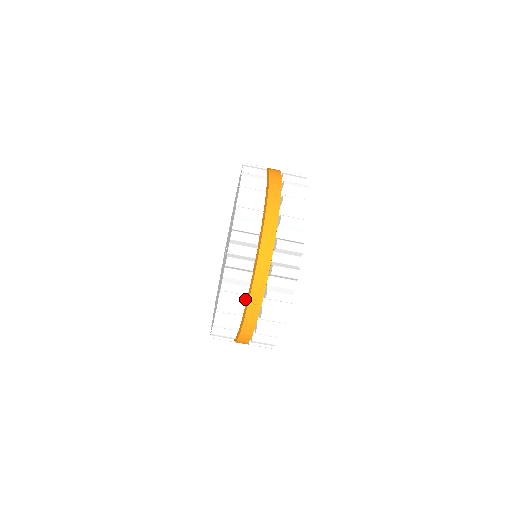
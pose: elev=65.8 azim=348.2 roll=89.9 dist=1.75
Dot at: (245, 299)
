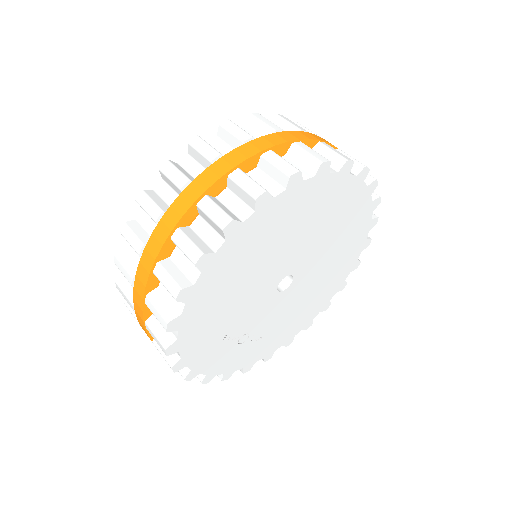
Dot at: occluded
